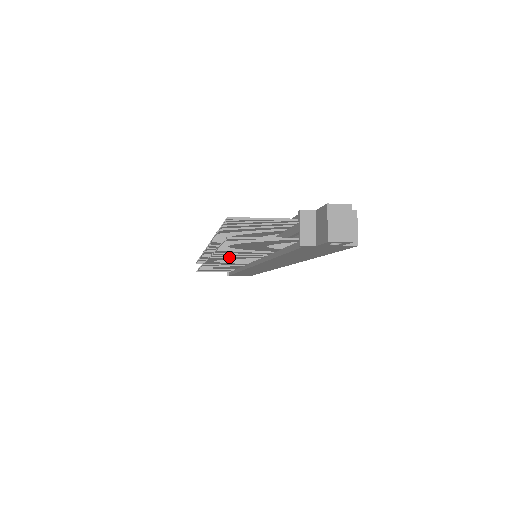
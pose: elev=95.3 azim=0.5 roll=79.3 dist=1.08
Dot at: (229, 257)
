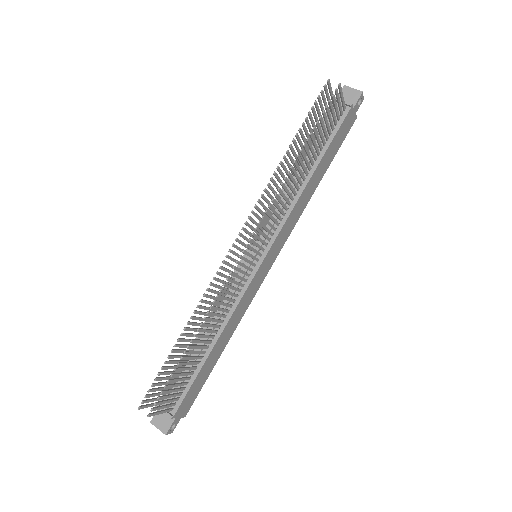
Dot at: (278, 205)
